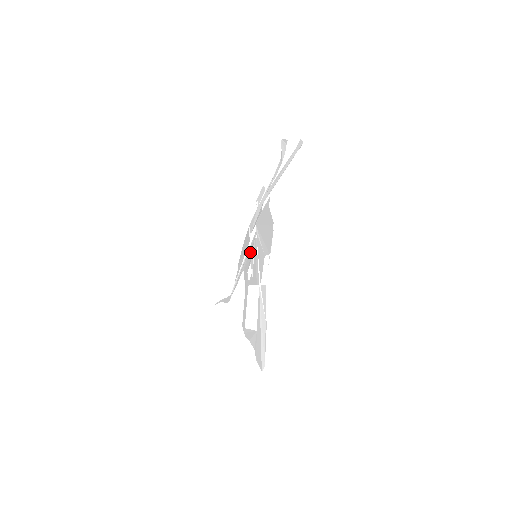
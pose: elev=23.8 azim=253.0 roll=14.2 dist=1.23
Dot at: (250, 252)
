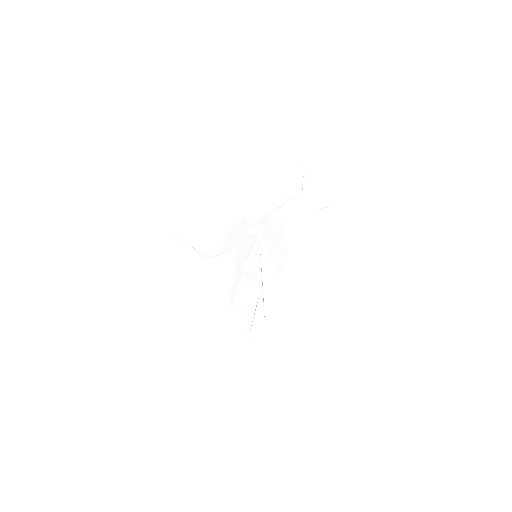
Dot at: (248, 246)
